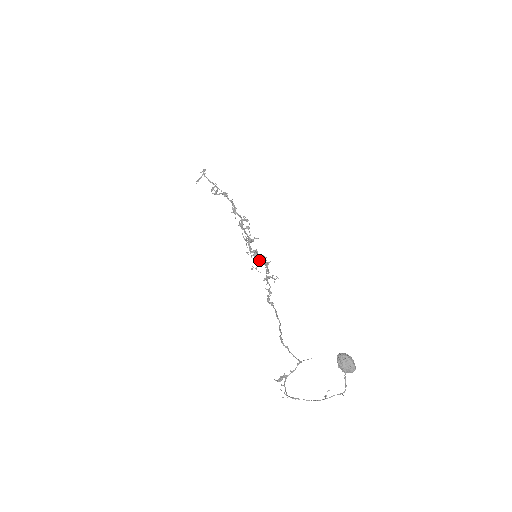
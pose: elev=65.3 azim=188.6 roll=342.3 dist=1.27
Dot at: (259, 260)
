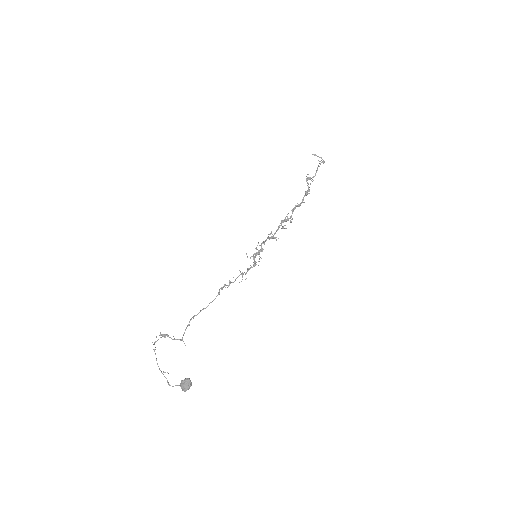
Dot at: (254, 259)
